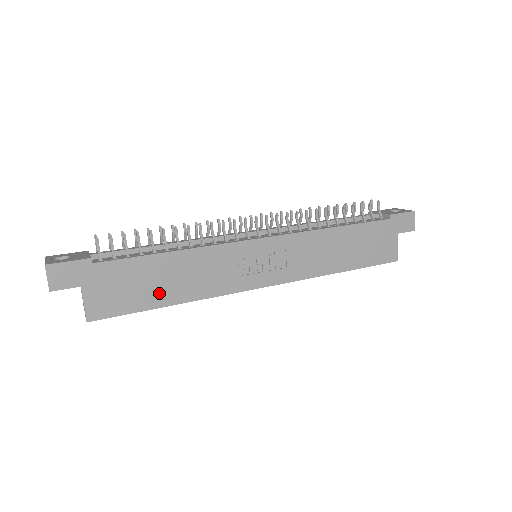
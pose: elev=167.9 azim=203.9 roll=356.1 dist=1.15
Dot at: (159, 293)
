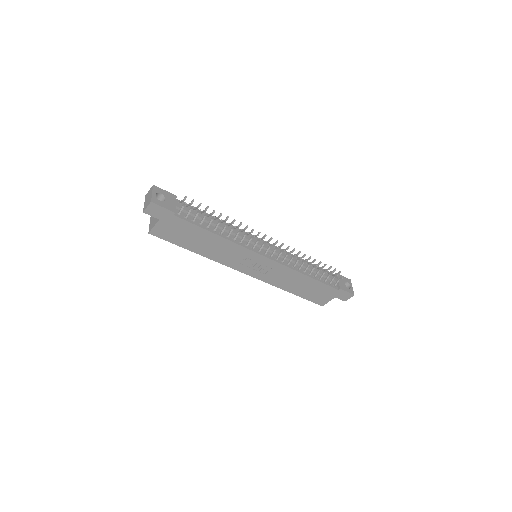
Dot at: (193, 245)
